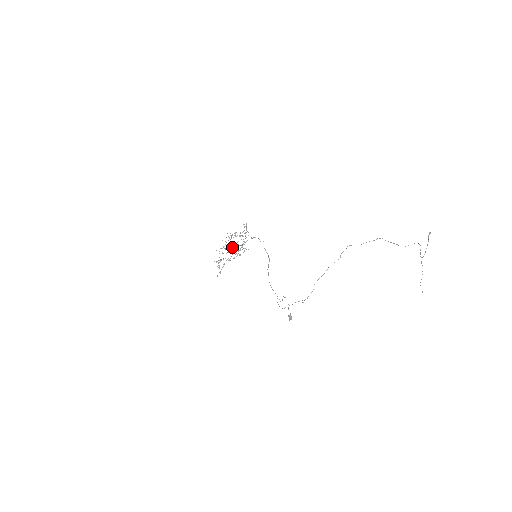
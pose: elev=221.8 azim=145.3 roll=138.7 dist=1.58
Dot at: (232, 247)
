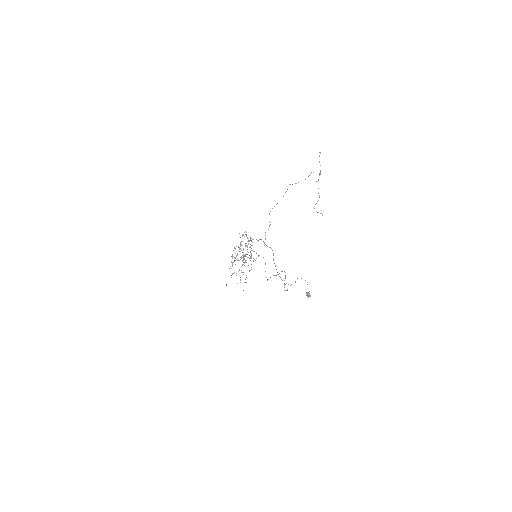
Dot at: occluded
